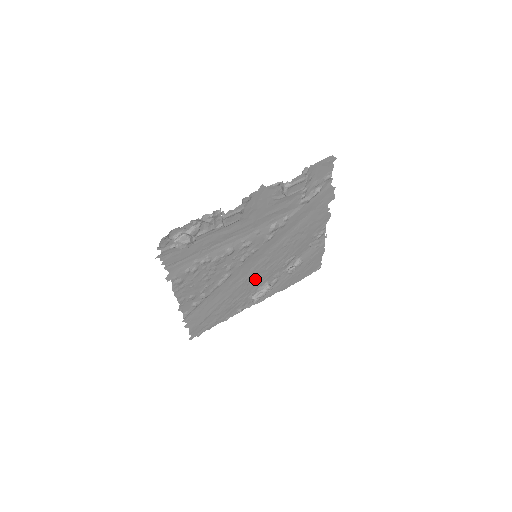
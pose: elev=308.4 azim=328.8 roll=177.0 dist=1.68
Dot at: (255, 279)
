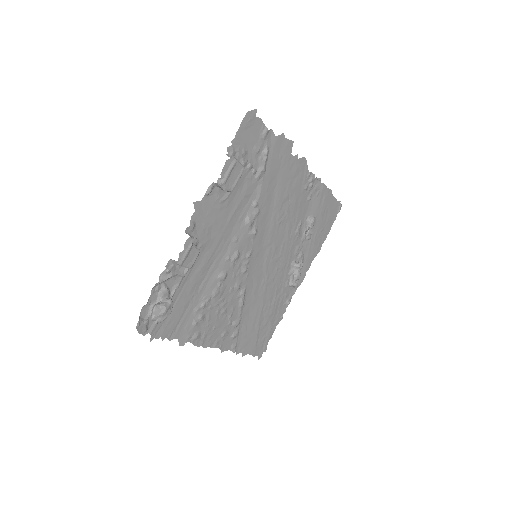
Dot at: (276, 271)
